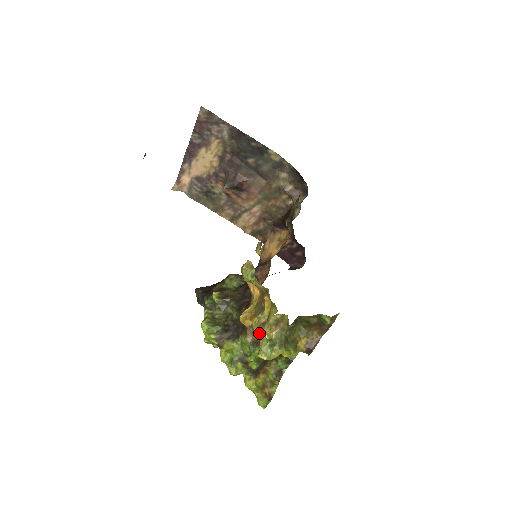
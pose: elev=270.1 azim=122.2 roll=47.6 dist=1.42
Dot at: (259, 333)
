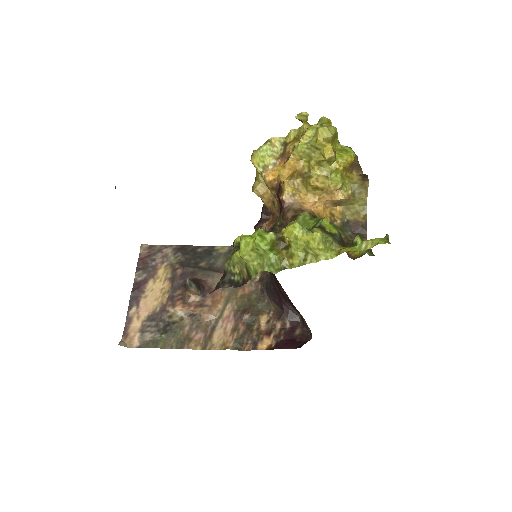
Dot at: (304, 143)
